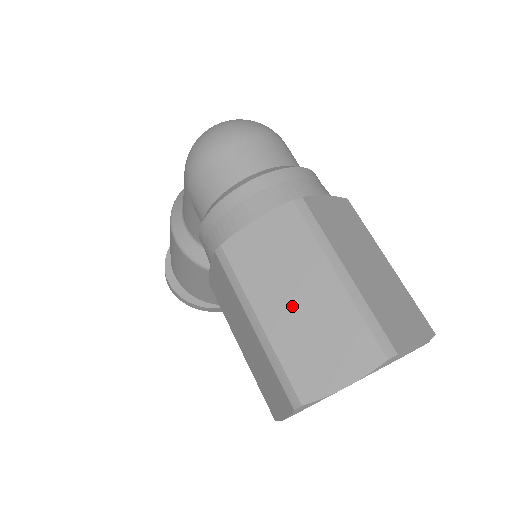
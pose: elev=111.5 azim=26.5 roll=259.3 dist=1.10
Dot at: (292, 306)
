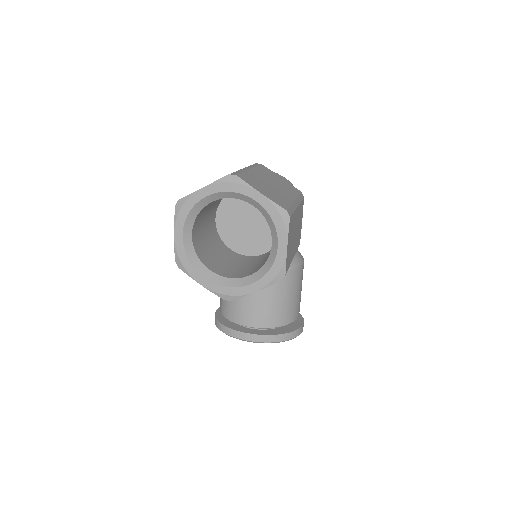
Dot at: occluded
